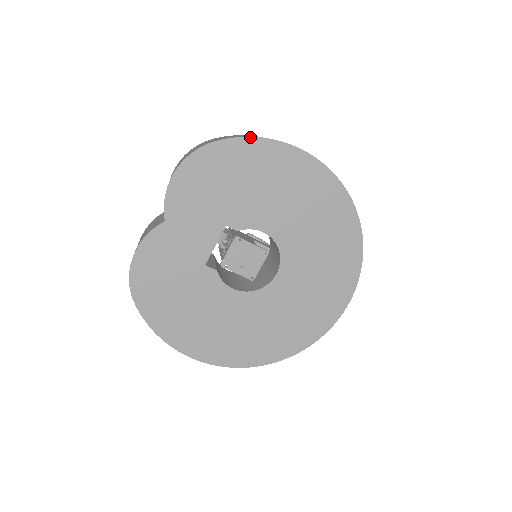
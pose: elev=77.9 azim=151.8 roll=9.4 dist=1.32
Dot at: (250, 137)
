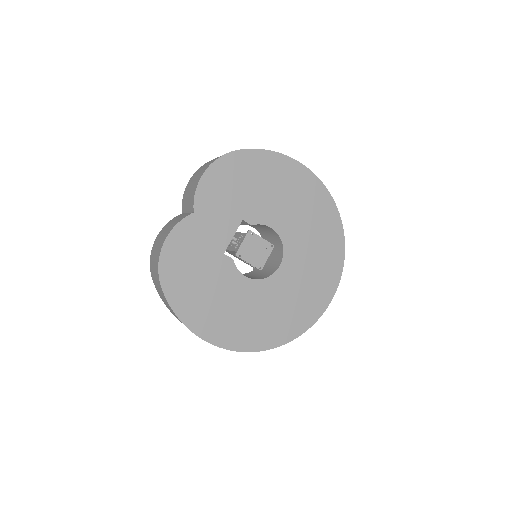
Dot at: (264, 150)
